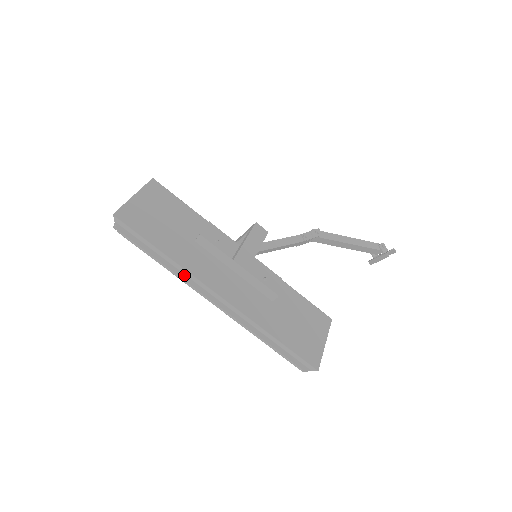
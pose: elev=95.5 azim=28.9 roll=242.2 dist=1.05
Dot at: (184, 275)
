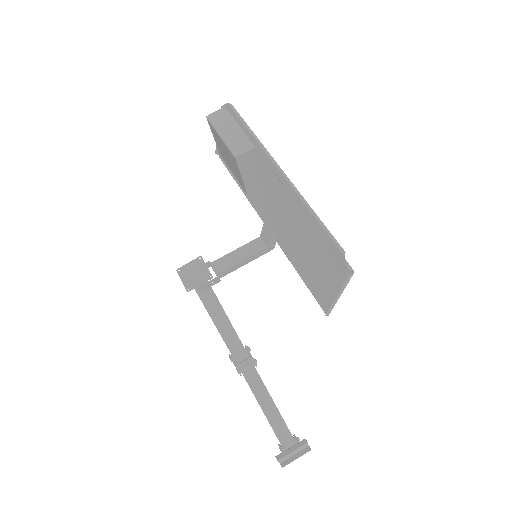
Dot at: (259, 150)
